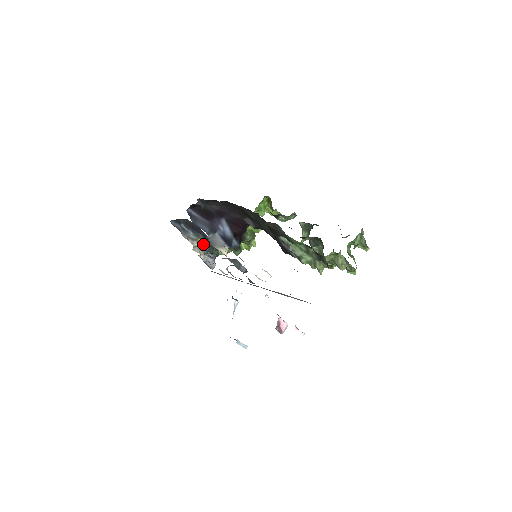
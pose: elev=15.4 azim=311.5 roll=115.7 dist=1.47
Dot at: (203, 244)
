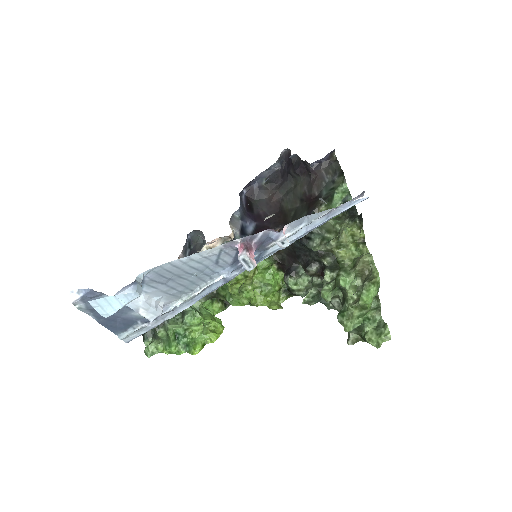
Dot at: occluded
